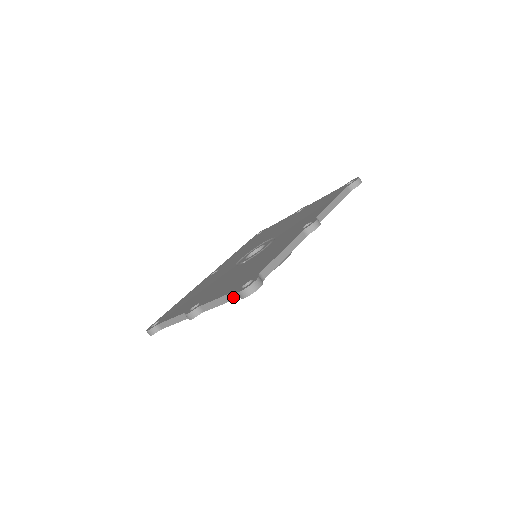
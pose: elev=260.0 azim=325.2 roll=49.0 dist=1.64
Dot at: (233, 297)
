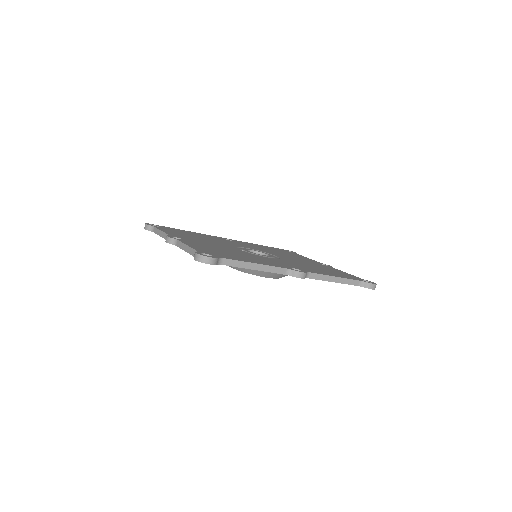
Dot at: occluded
